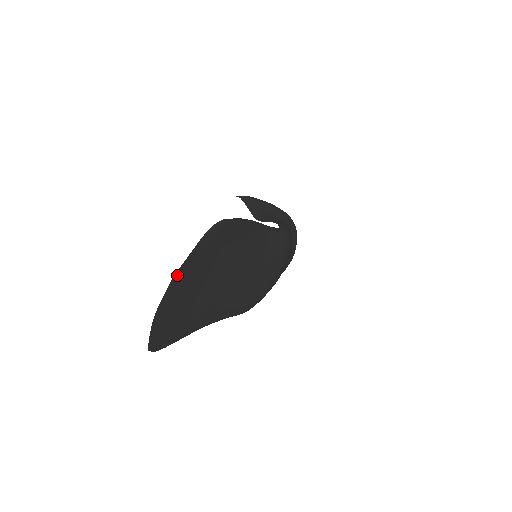
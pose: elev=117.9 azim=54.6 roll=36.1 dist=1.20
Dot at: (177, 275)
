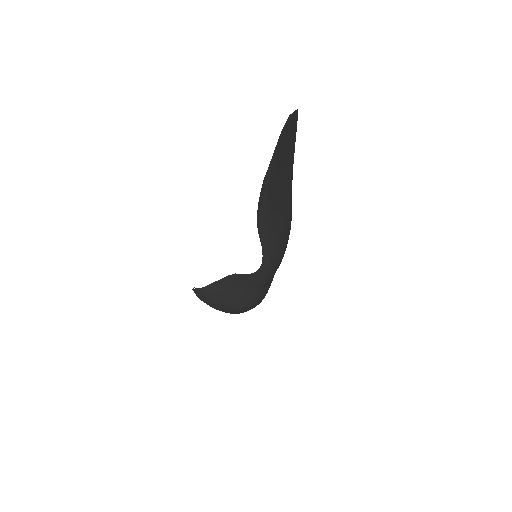
Dot at: (290, 116)
